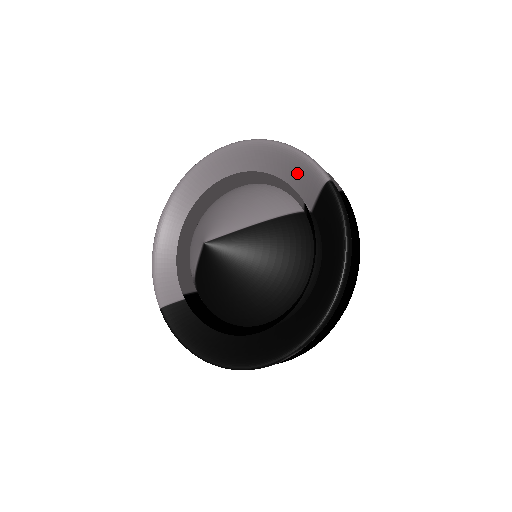
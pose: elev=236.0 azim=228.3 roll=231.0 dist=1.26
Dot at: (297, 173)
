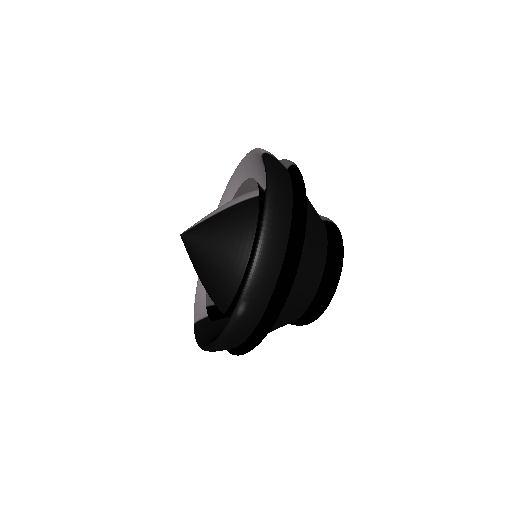
Dot at: (260, 168)
